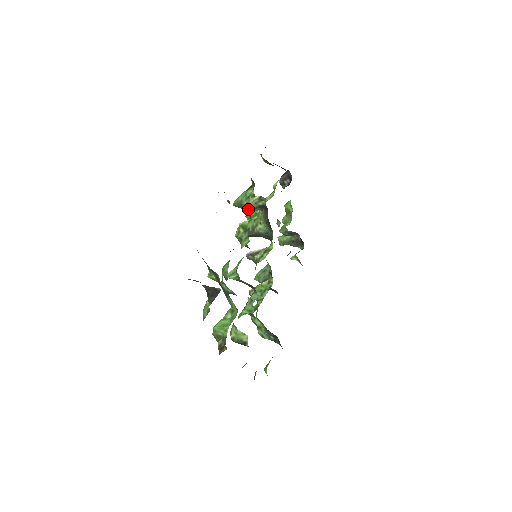
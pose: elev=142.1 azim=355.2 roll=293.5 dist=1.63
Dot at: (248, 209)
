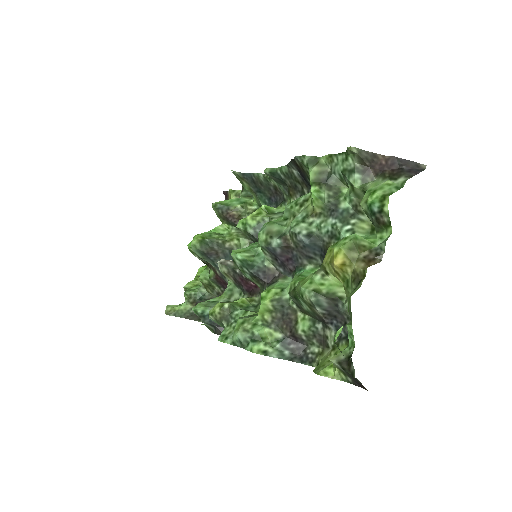
Dot at: (234, 215)
